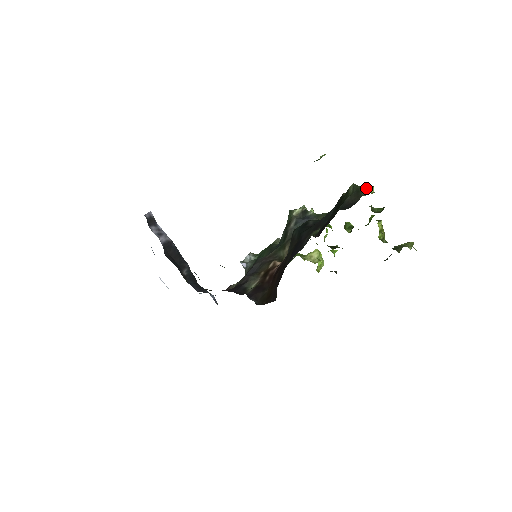
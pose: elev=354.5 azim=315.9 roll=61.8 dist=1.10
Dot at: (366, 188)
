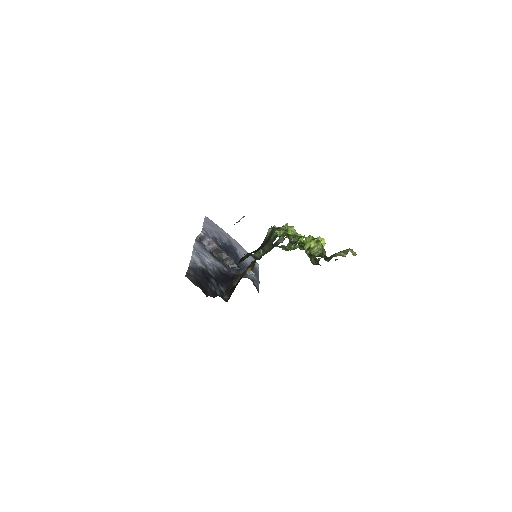
Dot at: (273, 234)
